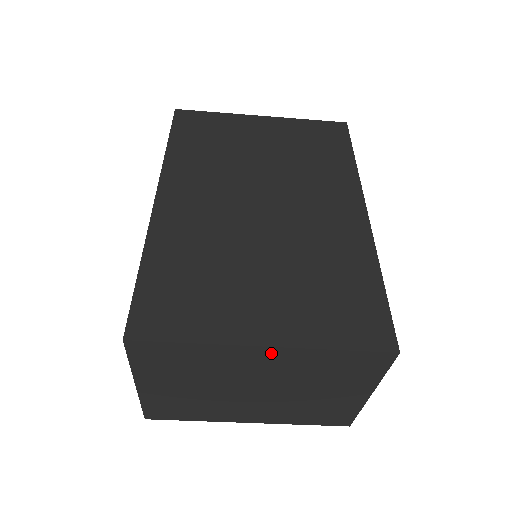
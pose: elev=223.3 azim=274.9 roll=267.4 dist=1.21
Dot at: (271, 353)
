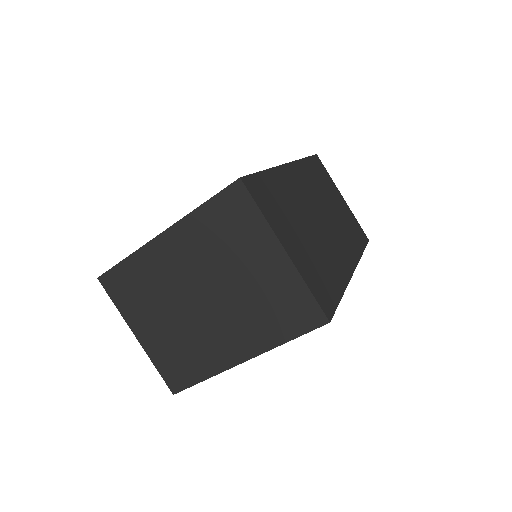
Dot at: (171, 238)
